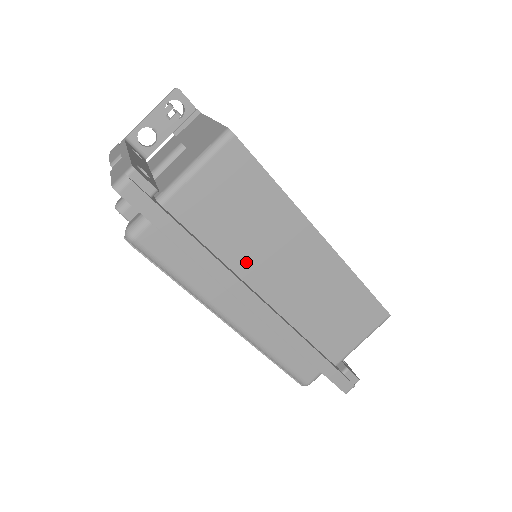
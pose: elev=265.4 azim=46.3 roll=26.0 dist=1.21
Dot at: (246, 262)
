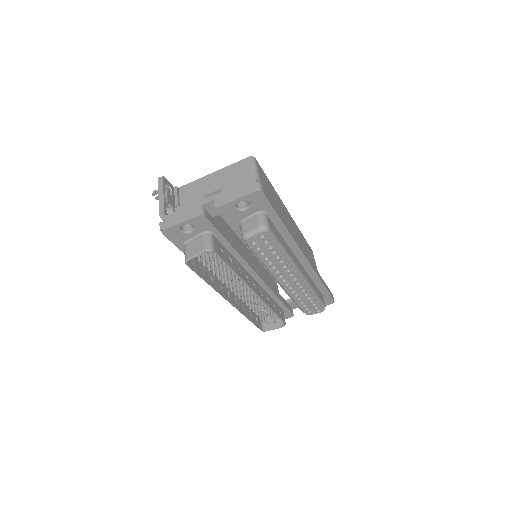
Dot at: occluded
